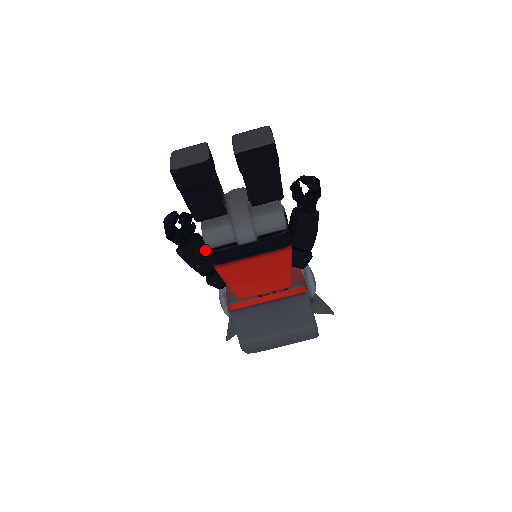
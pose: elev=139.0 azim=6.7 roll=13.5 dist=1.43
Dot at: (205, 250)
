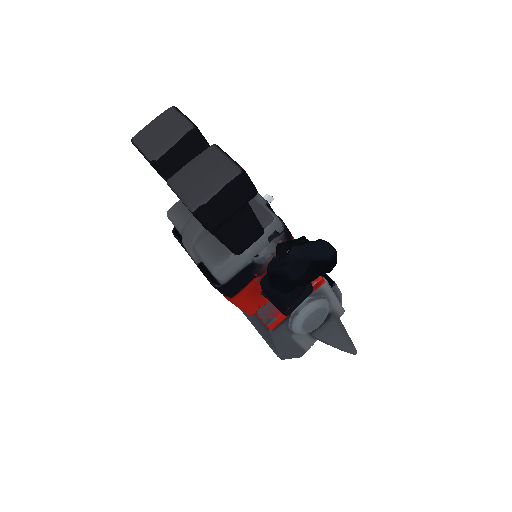
Dot at: occluded
